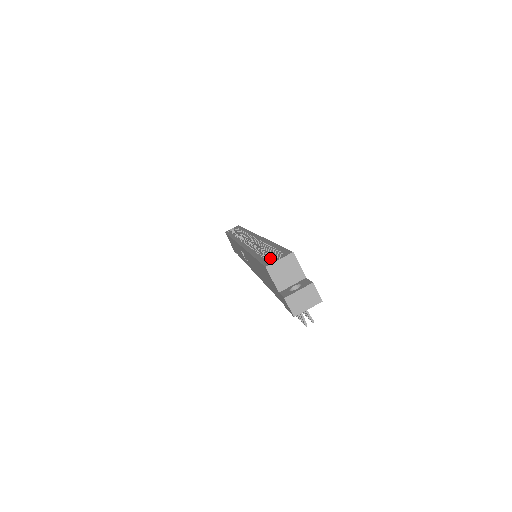
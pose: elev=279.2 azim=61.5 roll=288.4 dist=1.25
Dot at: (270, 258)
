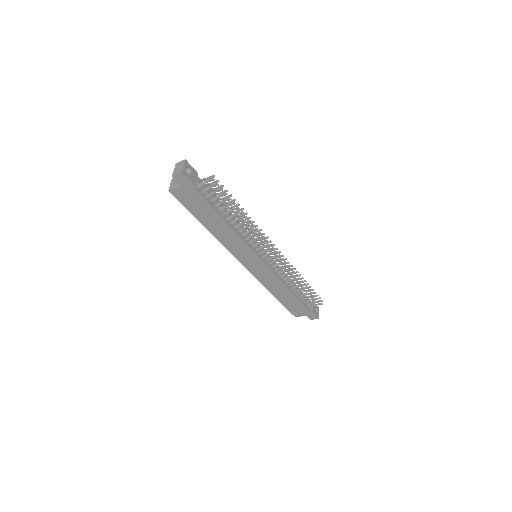
Dot at: occluded
